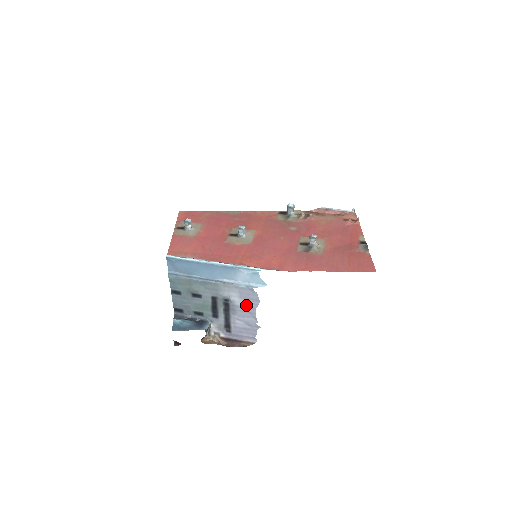
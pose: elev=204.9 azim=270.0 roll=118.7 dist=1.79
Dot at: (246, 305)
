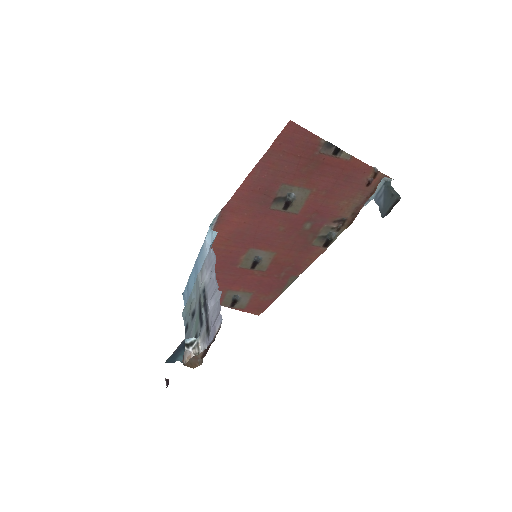
Dot at: occluded
